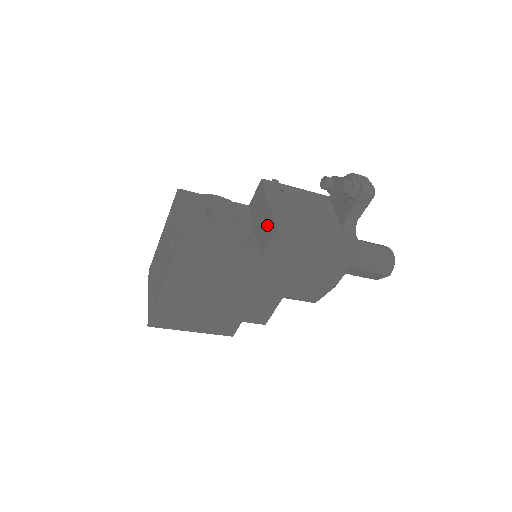
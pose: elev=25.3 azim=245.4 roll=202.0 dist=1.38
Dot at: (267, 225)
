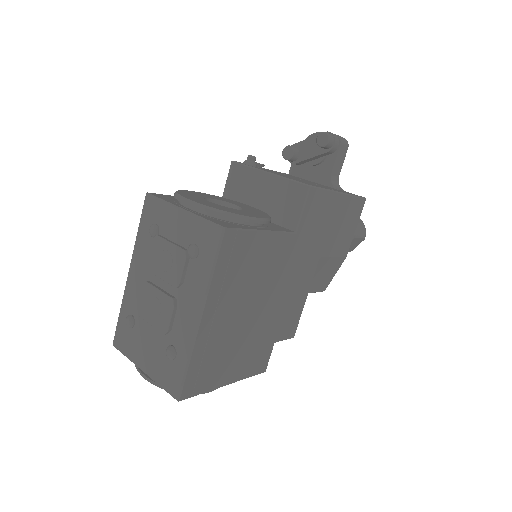
Dot at: (283, 194)
